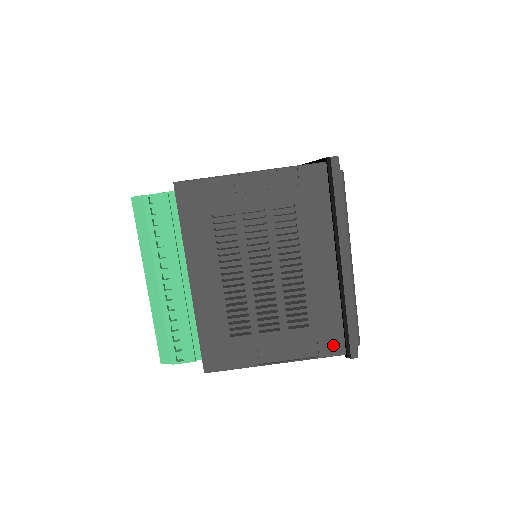
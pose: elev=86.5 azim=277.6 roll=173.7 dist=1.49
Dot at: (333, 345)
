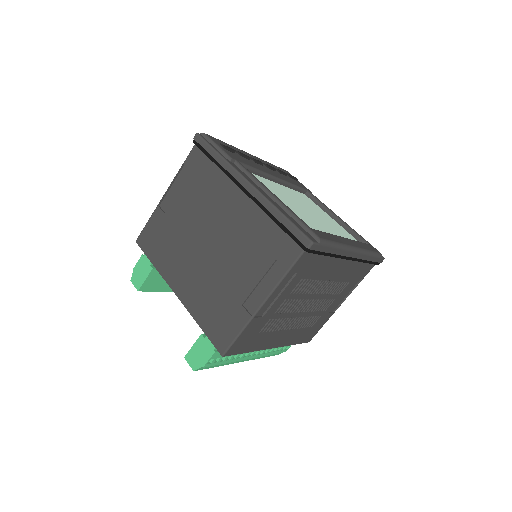
Dot at: (367, 270)
